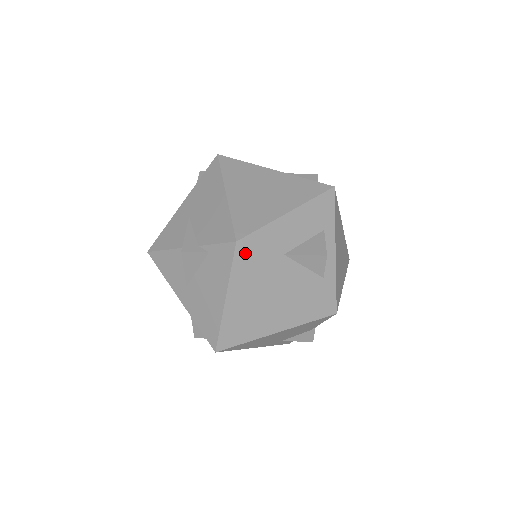
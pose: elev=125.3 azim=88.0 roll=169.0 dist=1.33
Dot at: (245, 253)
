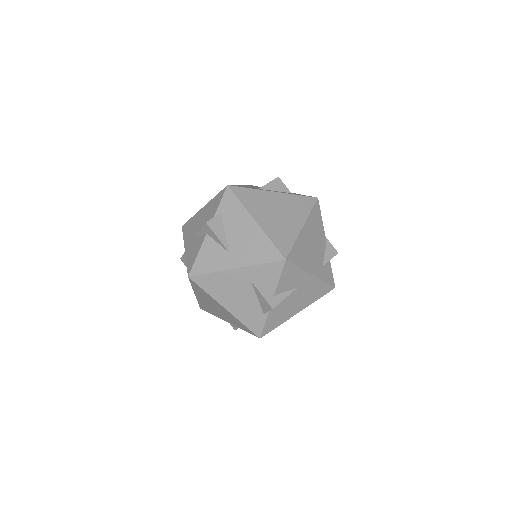
Dot at: (238, 189)
